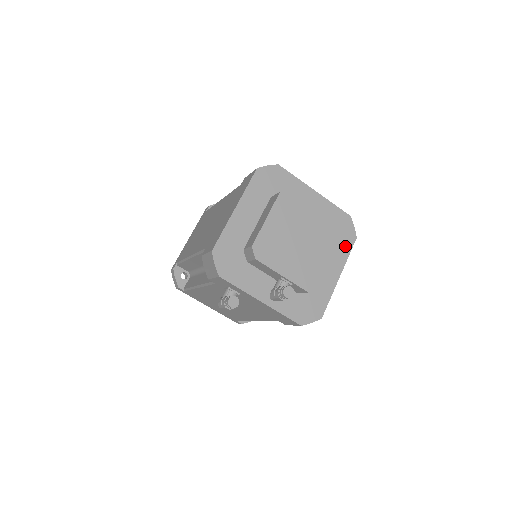
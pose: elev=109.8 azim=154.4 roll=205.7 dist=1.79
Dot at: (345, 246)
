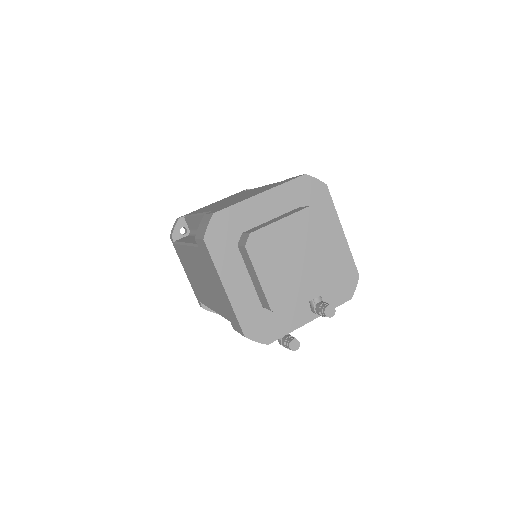
Dot at: (325, 204)
